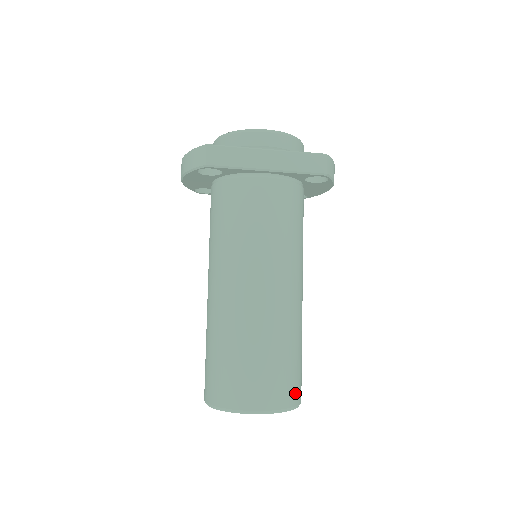
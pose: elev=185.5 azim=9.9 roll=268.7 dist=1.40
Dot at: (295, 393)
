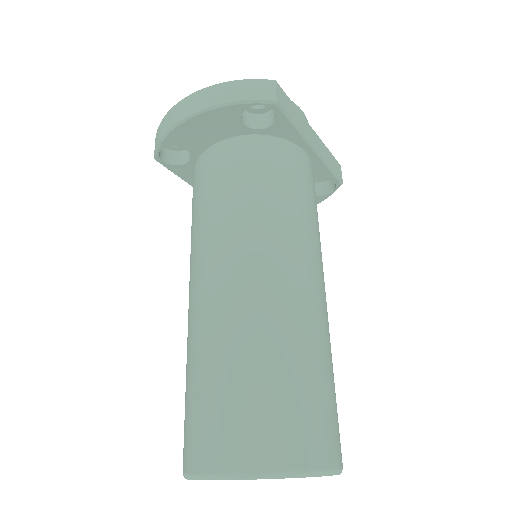
Dot at: occluded
